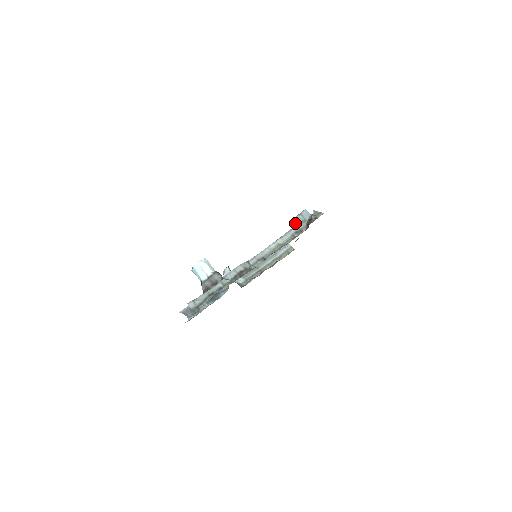
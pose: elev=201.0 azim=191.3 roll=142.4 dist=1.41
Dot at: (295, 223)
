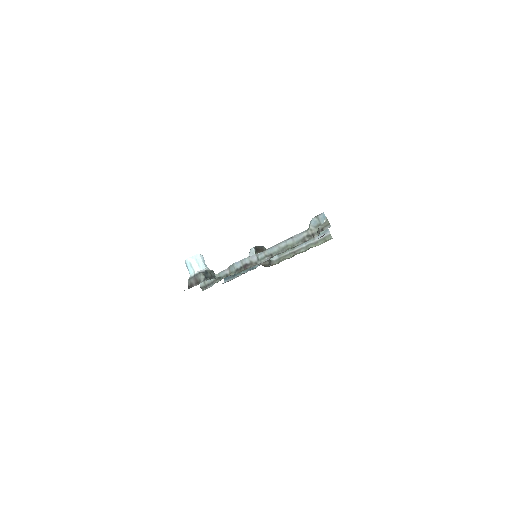
Dot at: (309, 225)
